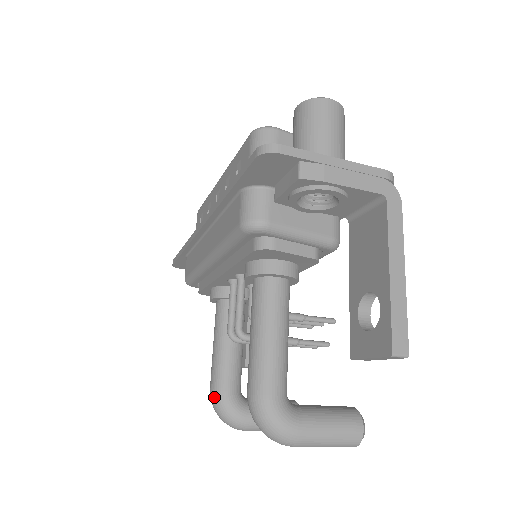
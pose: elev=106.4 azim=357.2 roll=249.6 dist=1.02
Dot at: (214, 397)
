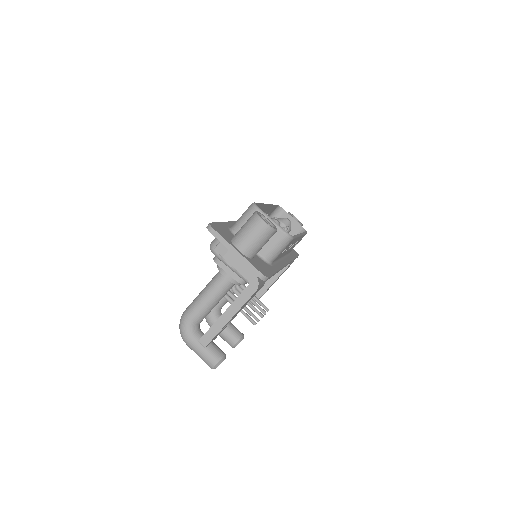
Dot at: occluded
